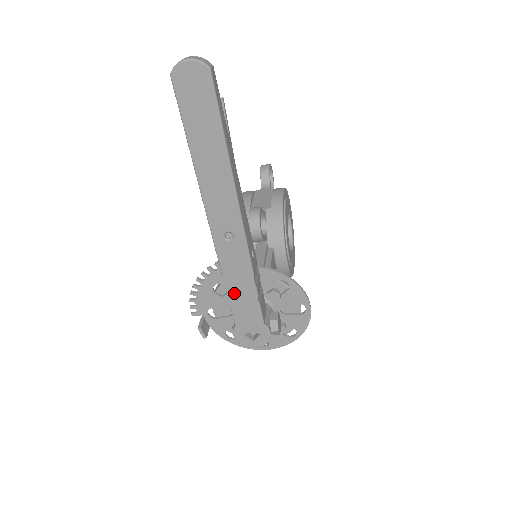
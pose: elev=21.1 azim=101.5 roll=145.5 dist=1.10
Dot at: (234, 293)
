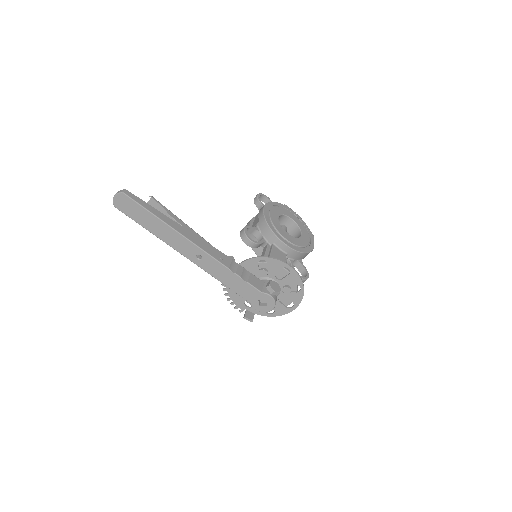
Dot at: (231, 285)
